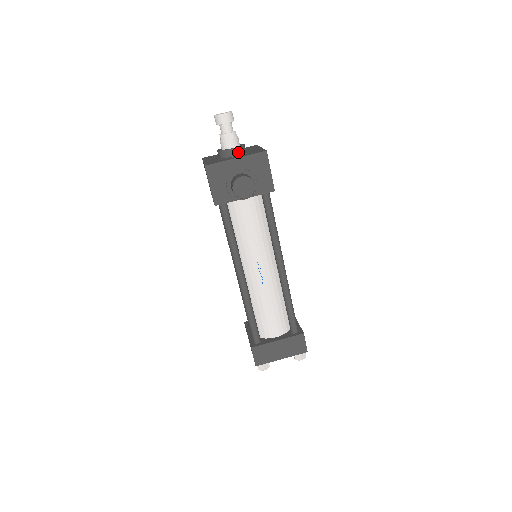
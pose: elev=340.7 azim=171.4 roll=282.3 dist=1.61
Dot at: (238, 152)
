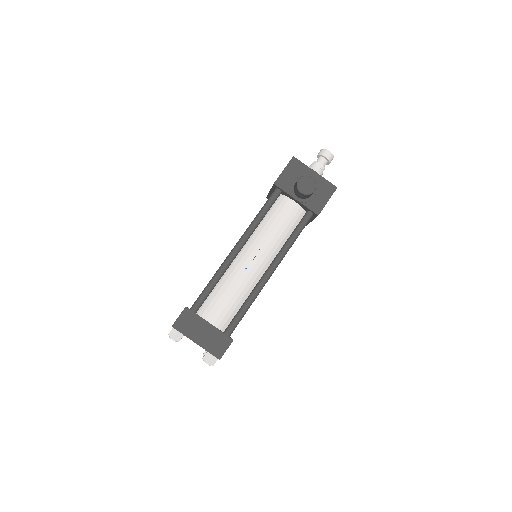
Dot at: occluded
